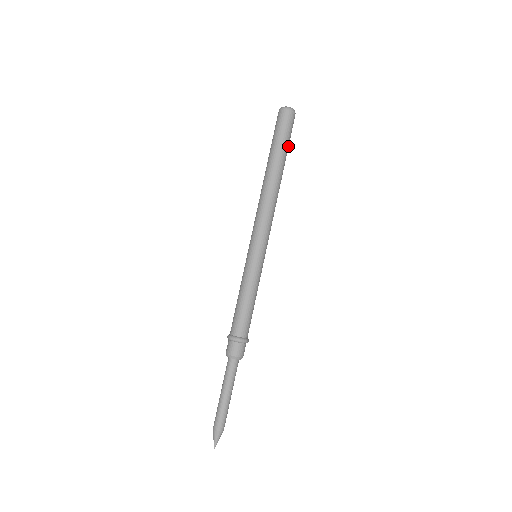
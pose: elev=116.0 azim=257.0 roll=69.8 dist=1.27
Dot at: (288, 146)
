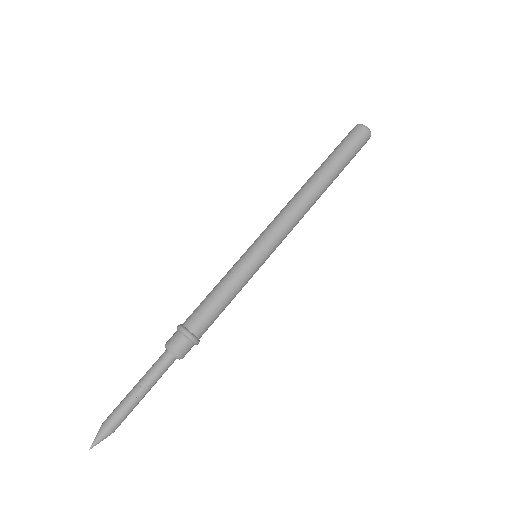
Dot at: (345, 157)
